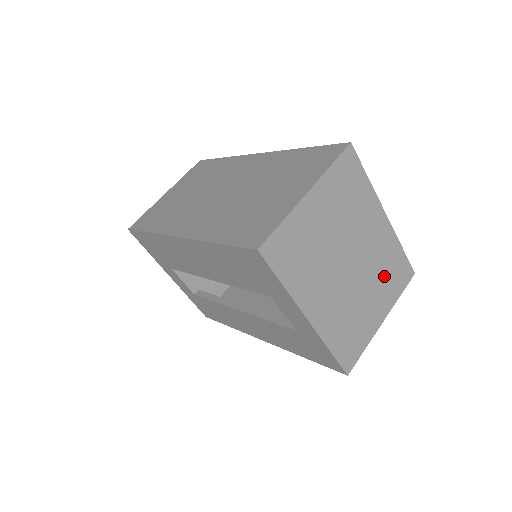
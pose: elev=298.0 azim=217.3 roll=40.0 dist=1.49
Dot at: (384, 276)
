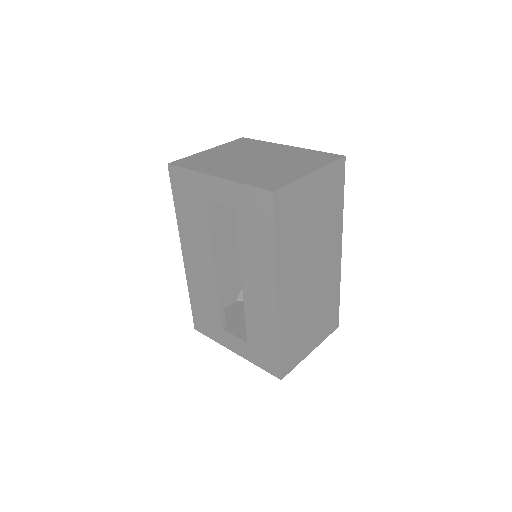
Dot at: (301, 160)
